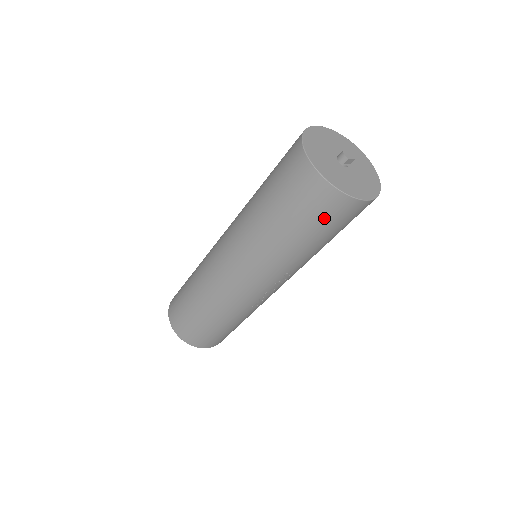
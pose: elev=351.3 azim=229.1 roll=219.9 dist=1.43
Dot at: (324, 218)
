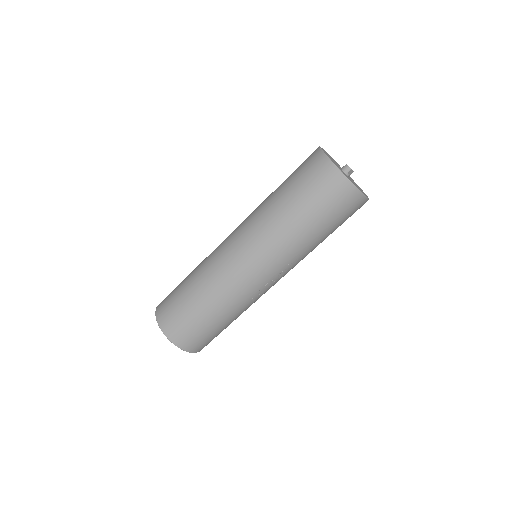
Dot at: (335, 207)
